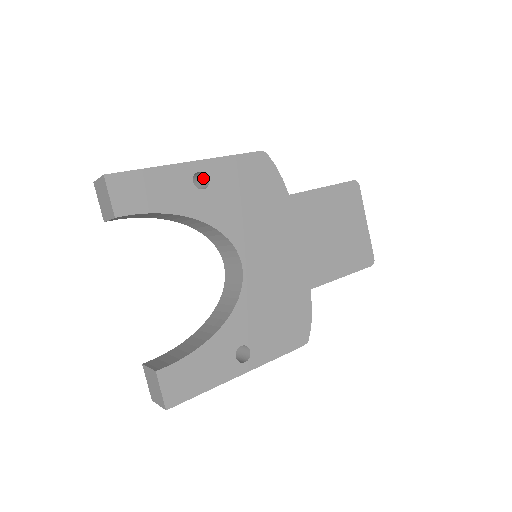
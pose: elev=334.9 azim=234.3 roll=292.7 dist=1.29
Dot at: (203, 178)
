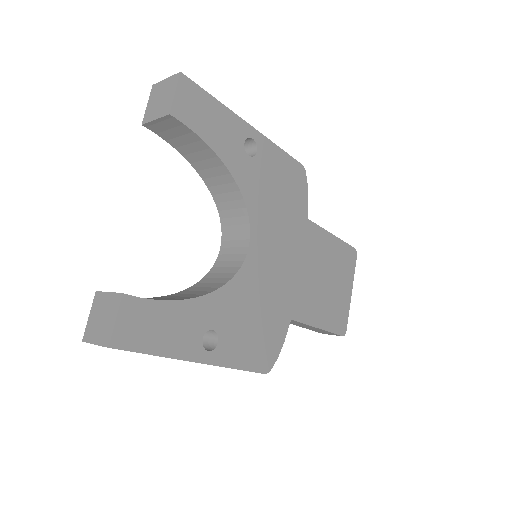
Dot at: (249, 150)
